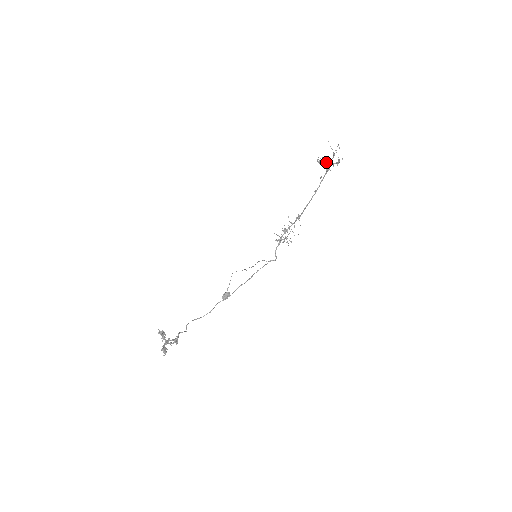
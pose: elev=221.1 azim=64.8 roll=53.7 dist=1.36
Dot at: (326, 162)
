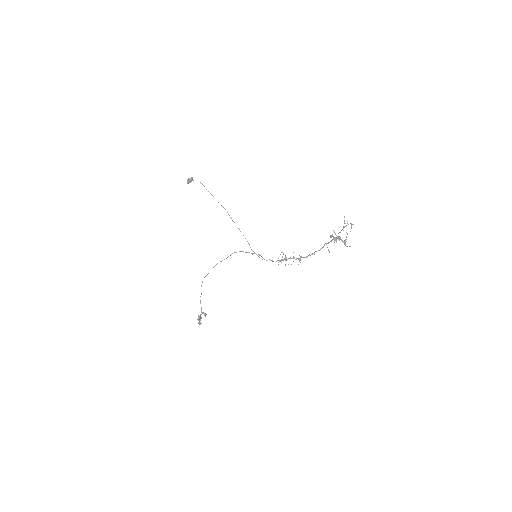
Dot at: occluded
